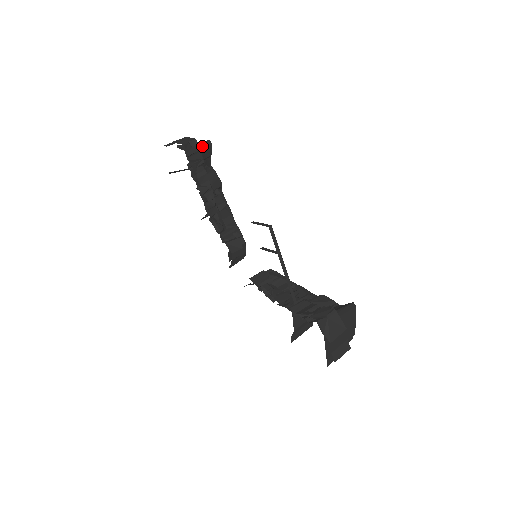
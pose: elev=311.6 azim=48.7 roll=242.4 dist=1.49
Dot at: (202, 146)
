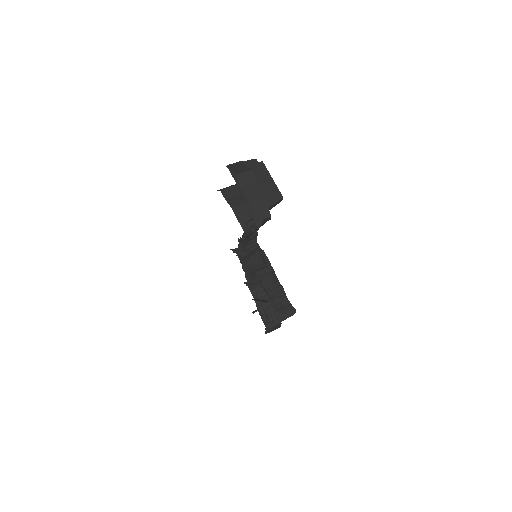
Dot at: (272, 207)
